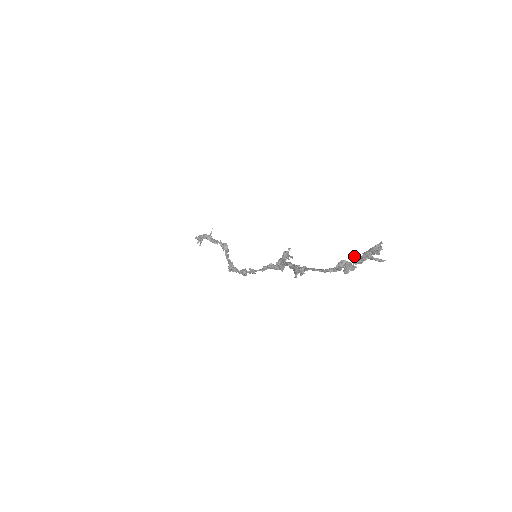
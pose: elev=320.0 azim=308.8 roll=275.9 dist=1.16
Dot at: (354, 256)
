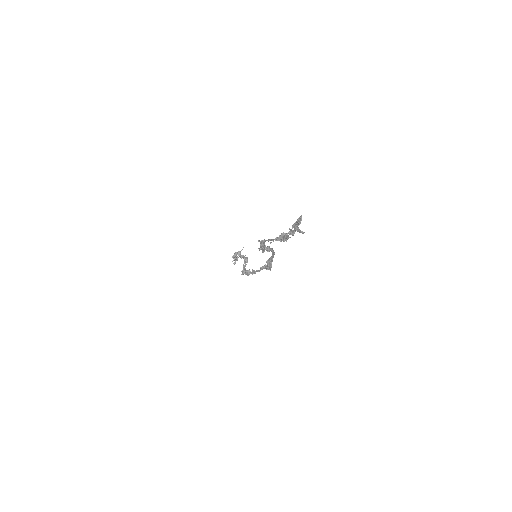
Dot at: occluded
